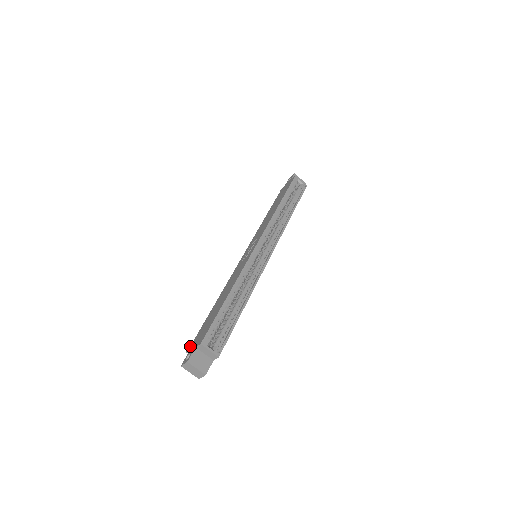
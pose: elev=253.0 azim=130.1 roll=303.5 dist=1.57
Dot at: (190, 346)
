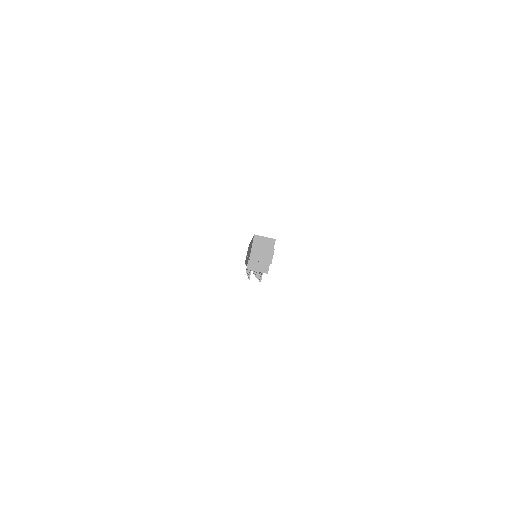
Dot at: (247, 265)
